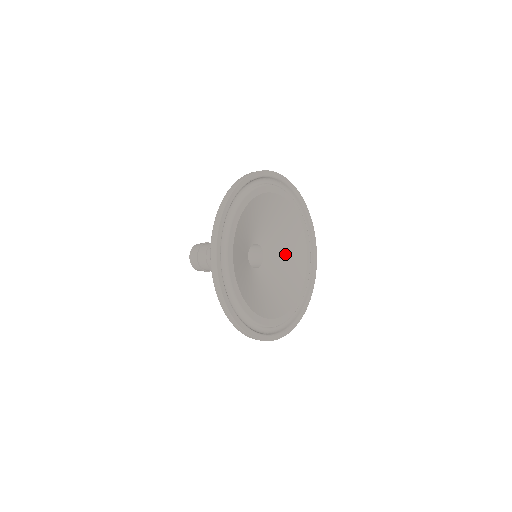
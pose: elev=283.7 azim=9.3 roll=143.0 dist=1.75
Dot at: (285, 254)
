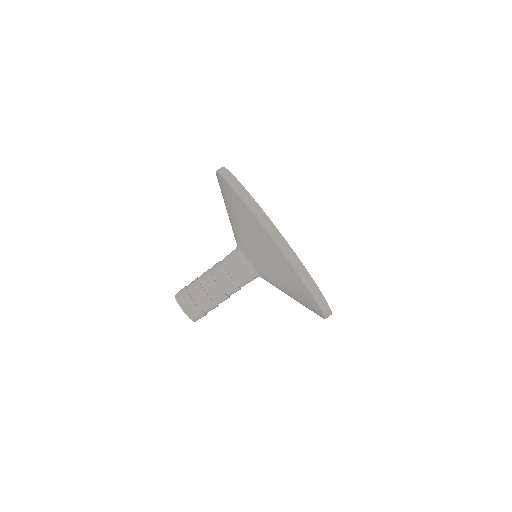
Dot at: occluded
